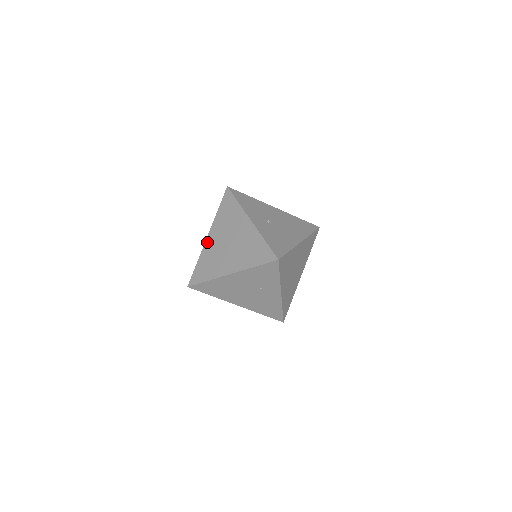
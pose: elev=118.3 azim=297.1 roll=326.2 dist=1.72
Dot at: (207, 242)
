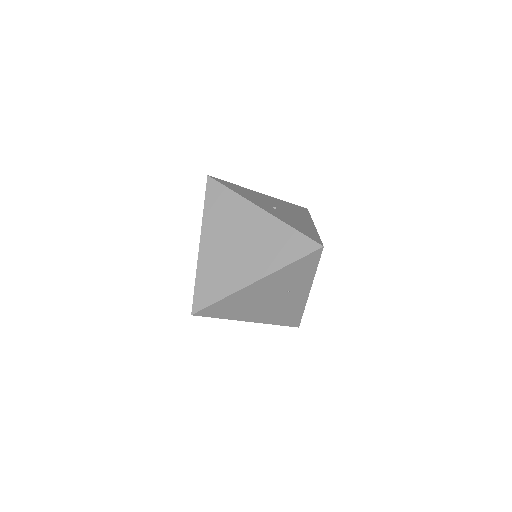
Dot at: (202, 250)
